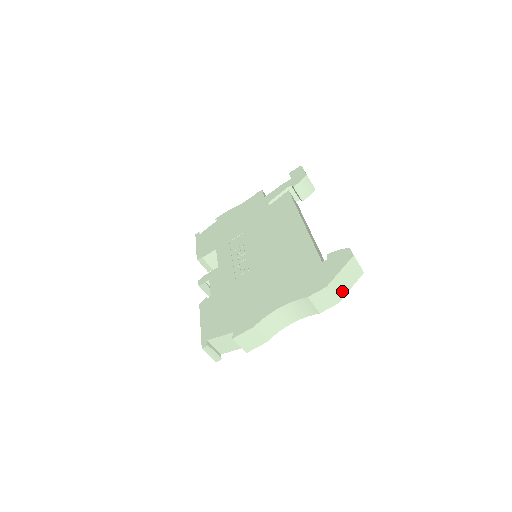
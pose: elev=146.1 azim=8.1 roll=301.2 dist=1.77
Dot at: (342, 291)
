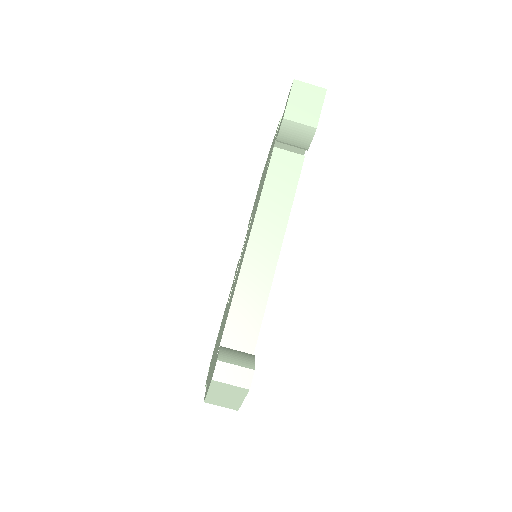
Dot at: (232, 403)
